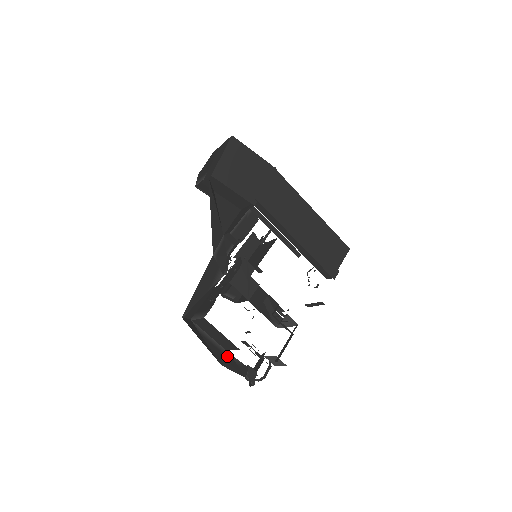
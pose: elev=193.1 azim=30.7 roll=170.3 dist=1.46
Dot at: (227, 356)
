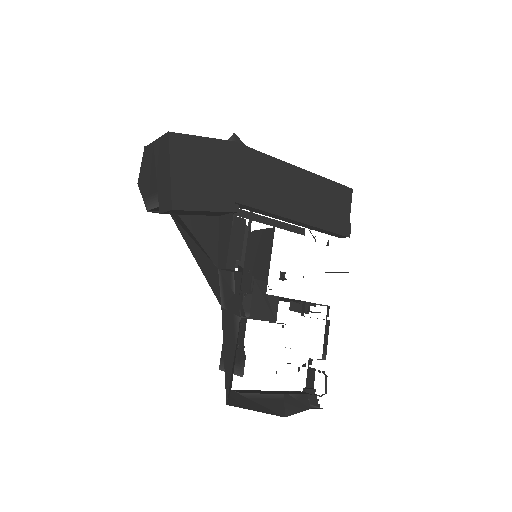
Dot at: (283, 398)
